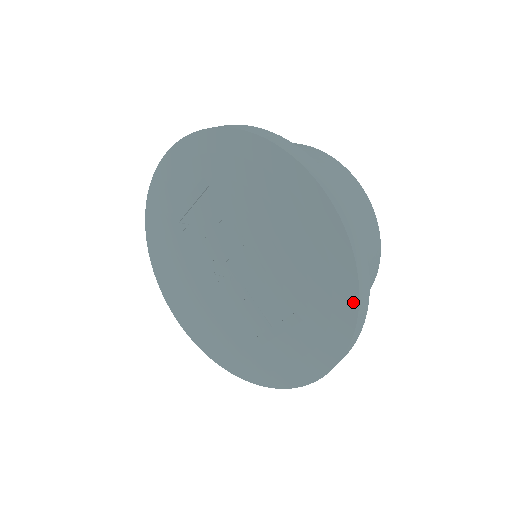
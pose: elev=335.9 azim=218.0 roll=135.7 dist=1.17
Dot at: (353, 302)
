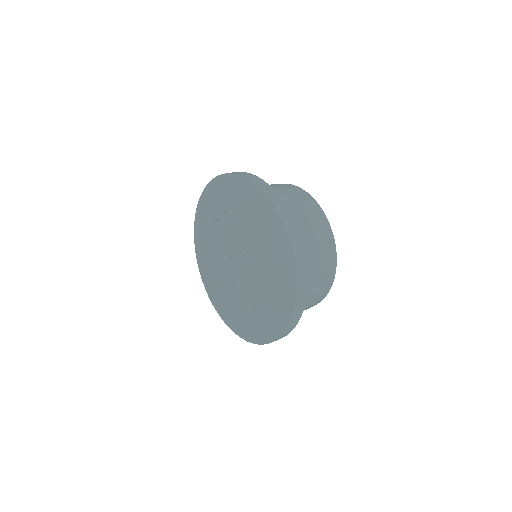
Dot at: (293, 300)
